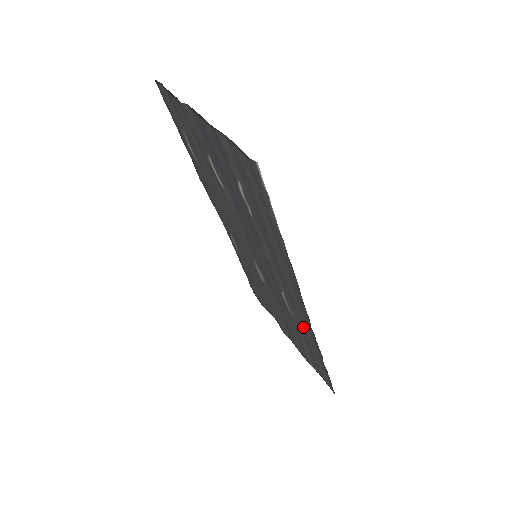
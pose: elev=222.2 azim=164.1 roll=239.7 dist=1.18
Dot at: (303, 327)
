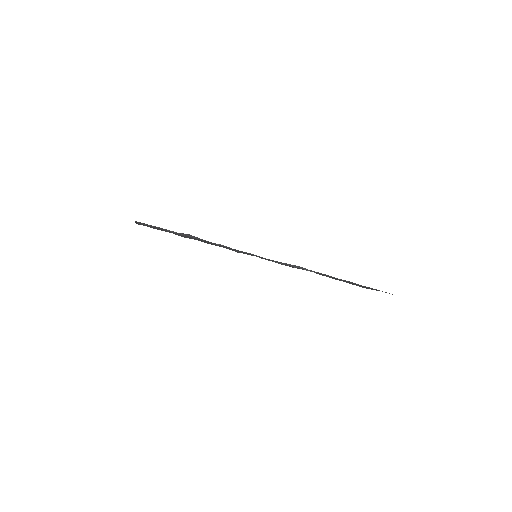
Dot at: occluded
